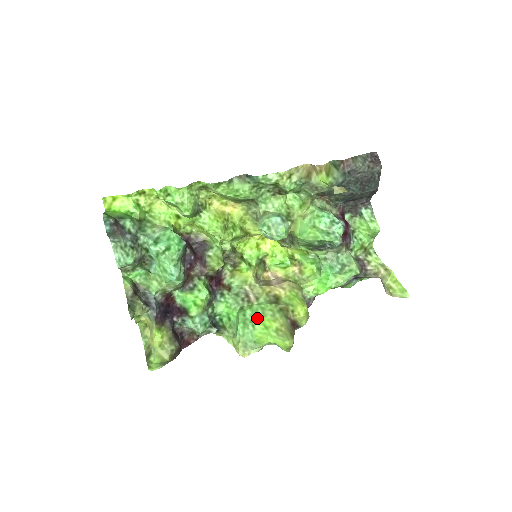
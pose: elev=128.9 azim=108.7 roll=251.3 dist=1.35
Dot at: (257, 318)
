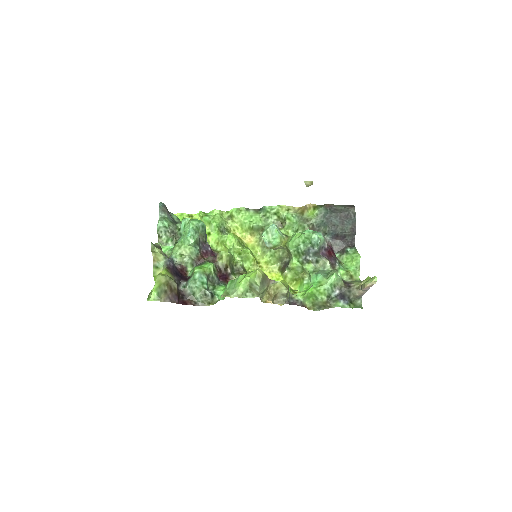
Dot at: occluded
